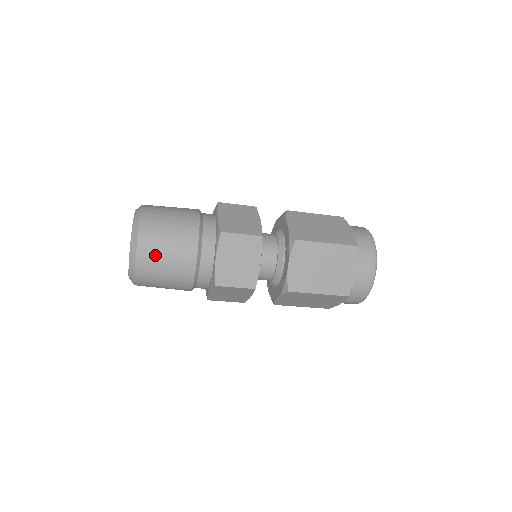
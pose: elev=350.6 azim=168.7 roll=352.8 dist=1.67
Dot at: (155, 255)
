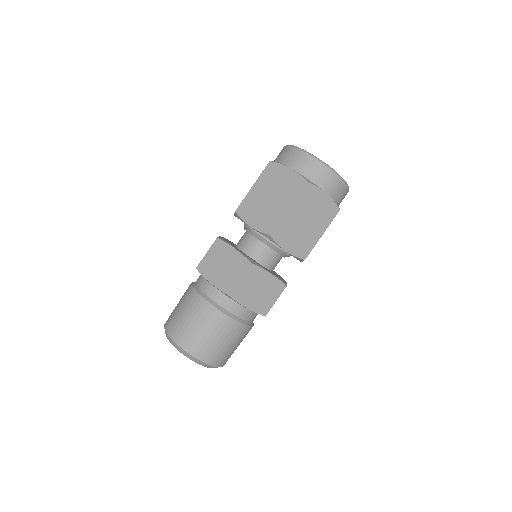
Dot at: (184, 329)
